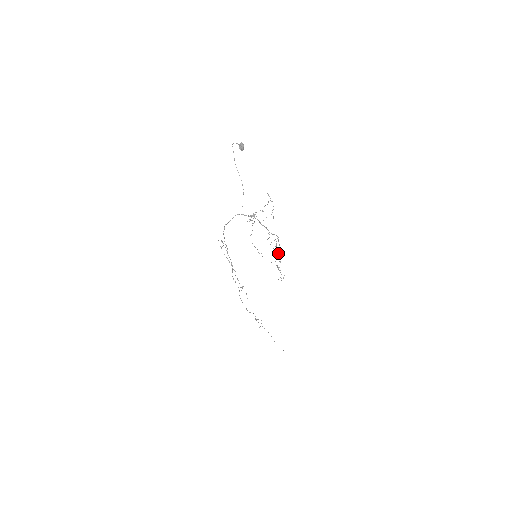
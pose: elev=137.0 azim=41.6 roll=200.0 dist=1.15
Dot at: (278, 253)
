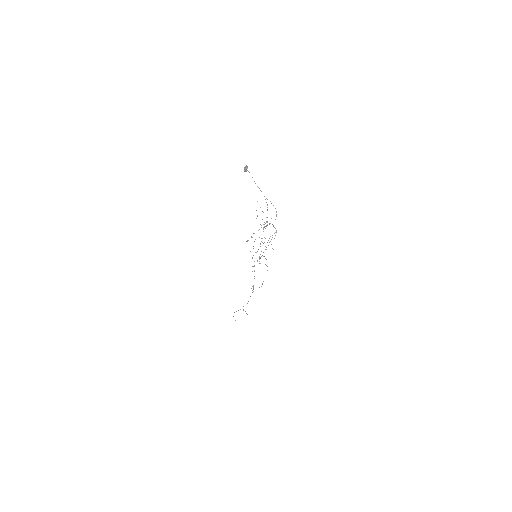
Dot at: occluded
